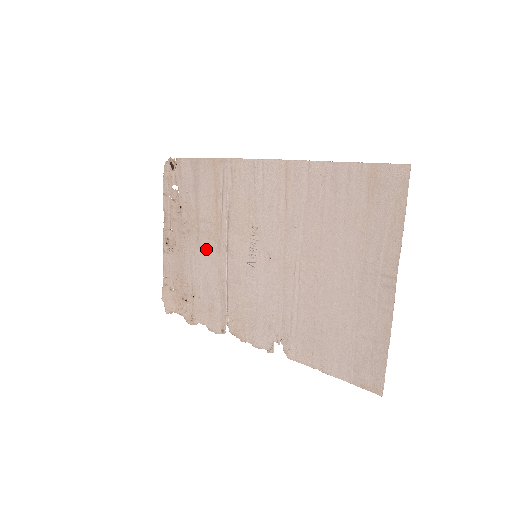
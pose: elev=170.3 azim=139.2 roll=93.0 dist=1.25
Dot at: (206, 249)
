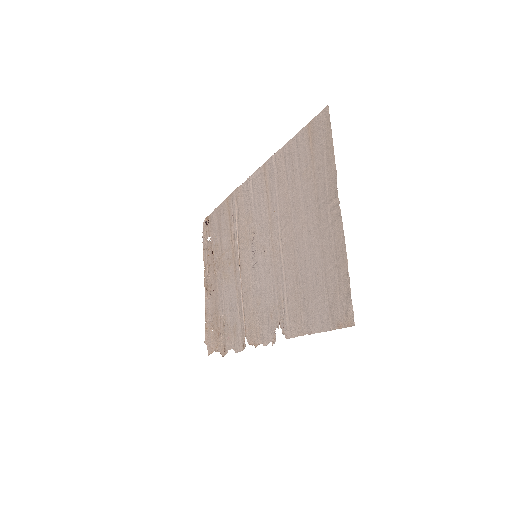
Dot at: (228, 275)
